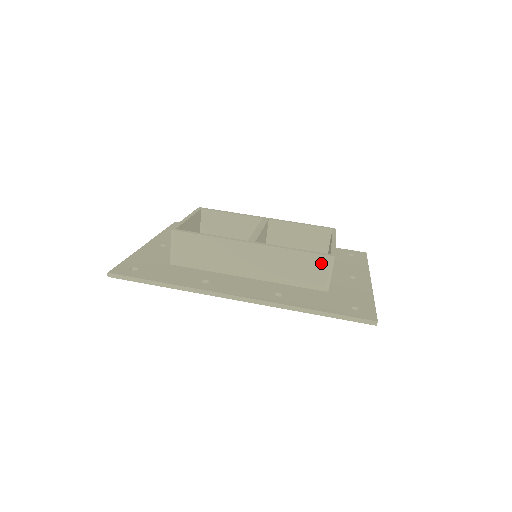
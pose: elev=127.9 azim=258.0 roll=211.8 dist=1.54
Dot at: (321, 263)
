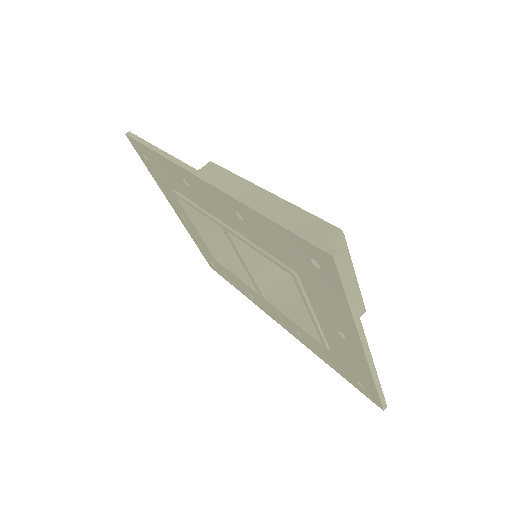
Dot at: (320, 232)
